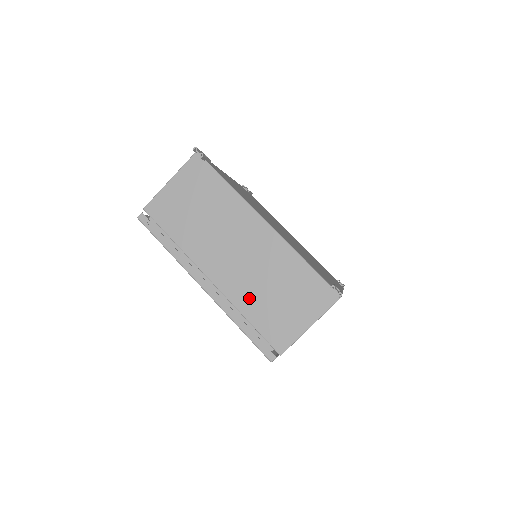
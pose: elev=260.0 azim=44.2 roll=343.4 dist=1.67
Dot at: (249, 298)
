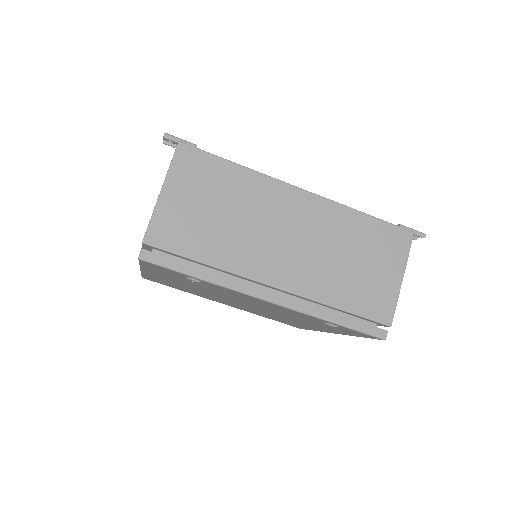
Dot at: occluded
